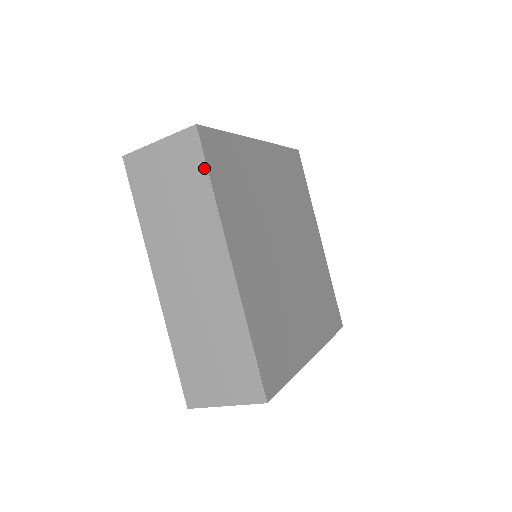
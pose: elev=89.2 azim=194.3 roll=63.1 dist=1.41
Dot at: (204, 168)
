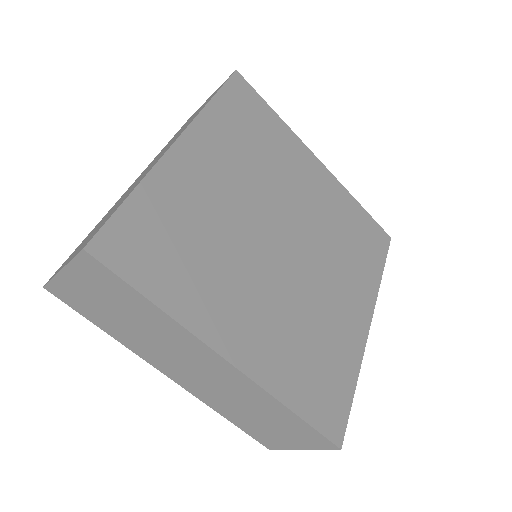
Dot at: (130, 288)
